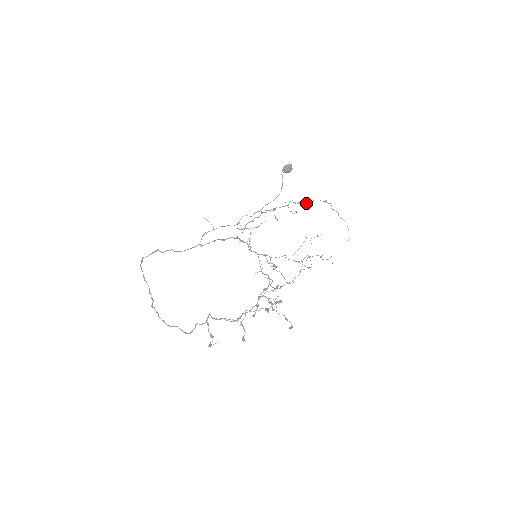
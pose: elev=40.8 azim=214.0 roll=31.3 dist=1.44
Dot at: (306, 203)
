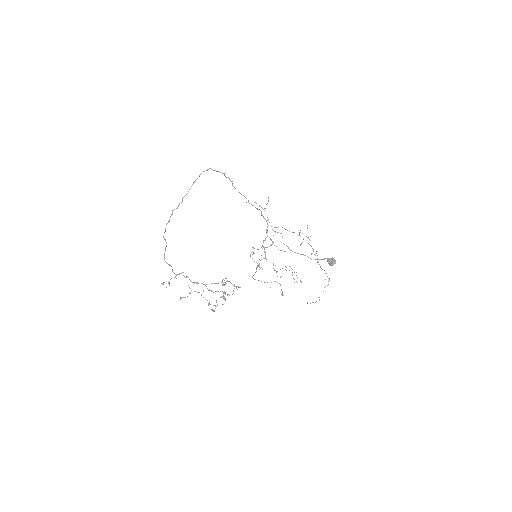
Dot at: occluded
